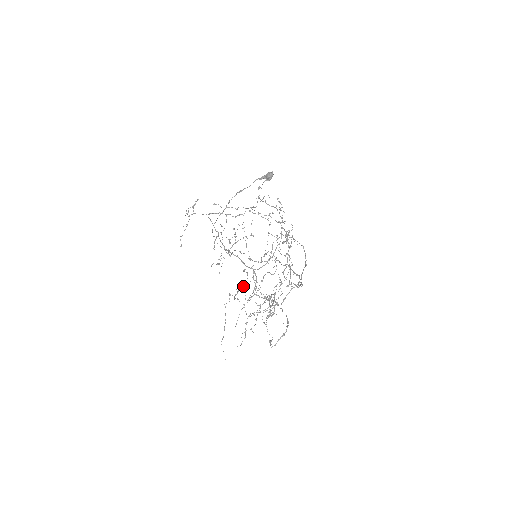
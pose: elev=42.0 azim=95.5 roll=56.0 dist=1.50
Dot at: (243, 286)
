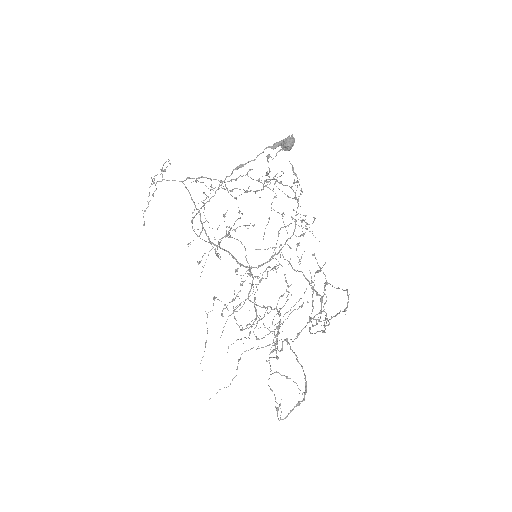
Dot at: (235, 297)
